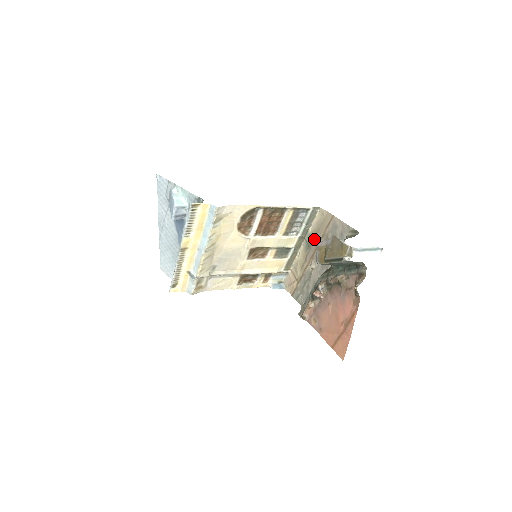
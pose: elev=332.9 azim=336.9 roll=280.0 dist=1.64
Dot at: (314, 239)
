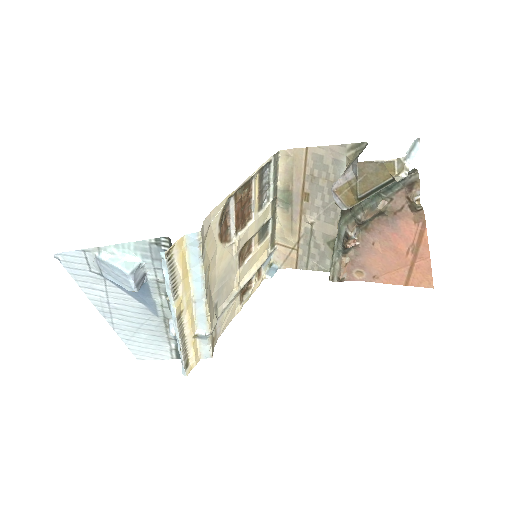
Dot at: (292, 191)
